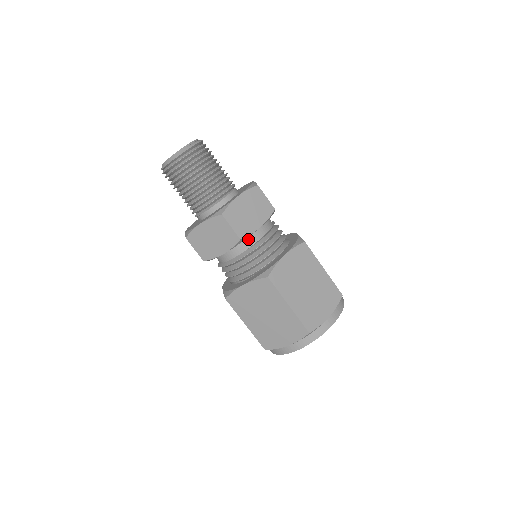
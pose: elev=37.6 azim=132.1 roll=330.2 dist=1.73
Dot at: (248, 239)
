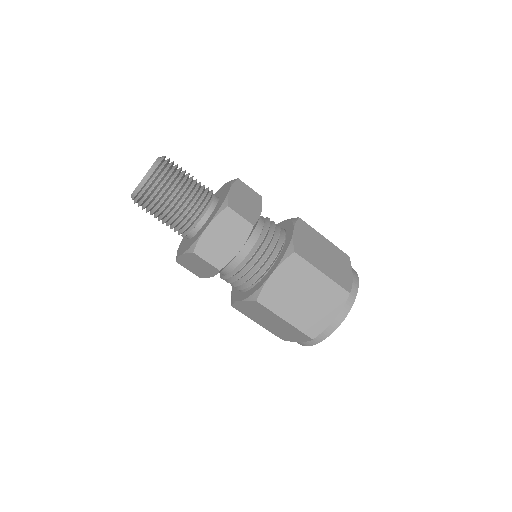
Dot at: (254, 230)
